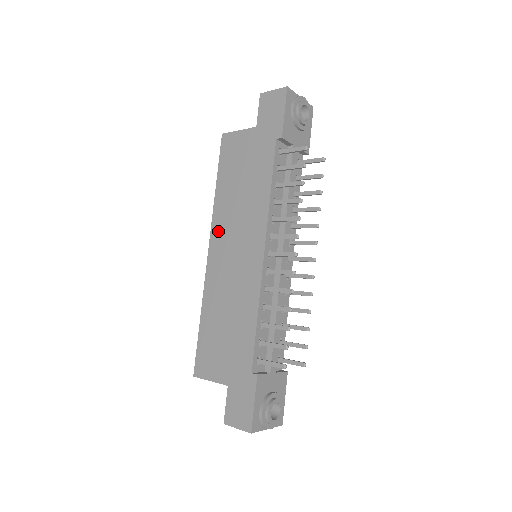
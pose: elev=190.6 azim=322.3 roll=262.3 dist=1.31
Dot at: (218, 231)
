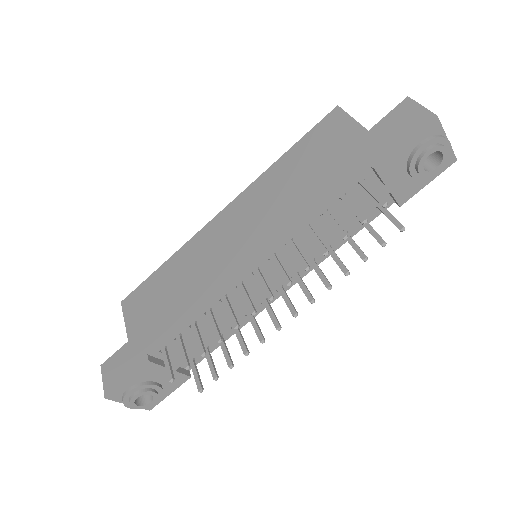
Dot at: (244, 201)
